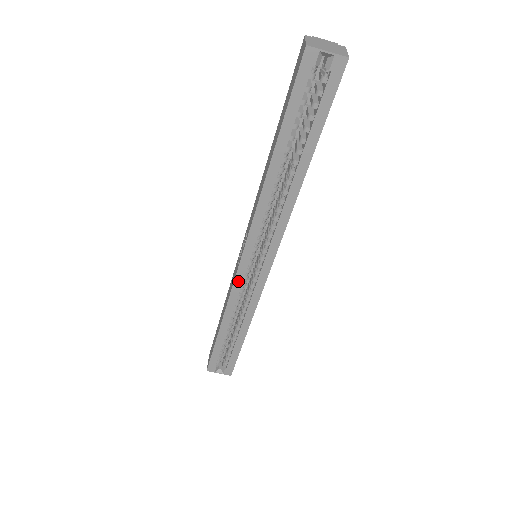
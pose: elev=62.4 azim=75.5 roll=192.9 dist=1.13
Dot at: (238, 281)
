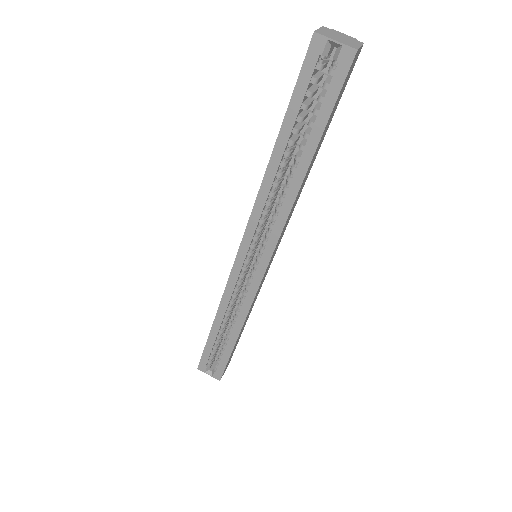
Dot at: (233, 277)
